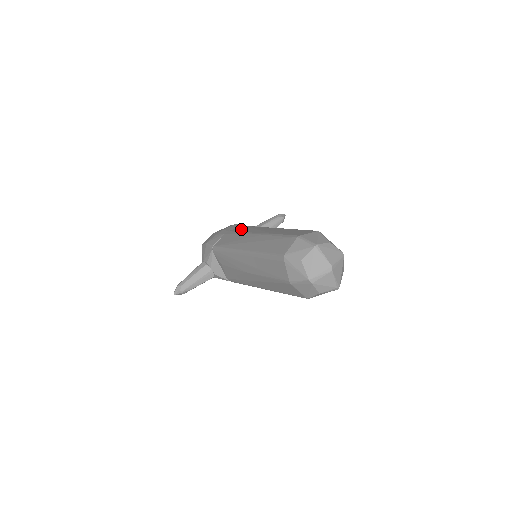
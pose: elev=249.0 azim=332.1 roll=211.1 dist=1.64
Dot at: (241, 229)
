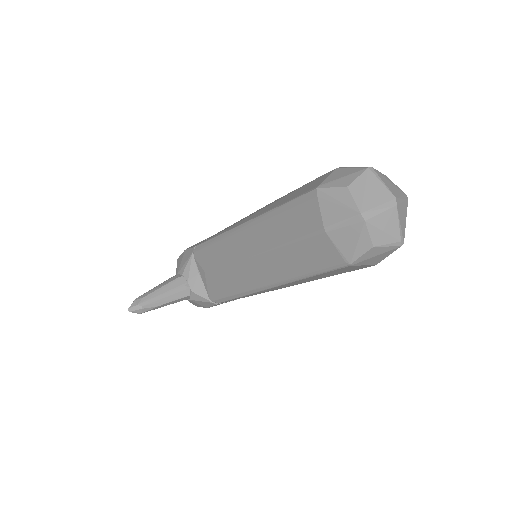
Dot at: occluded
